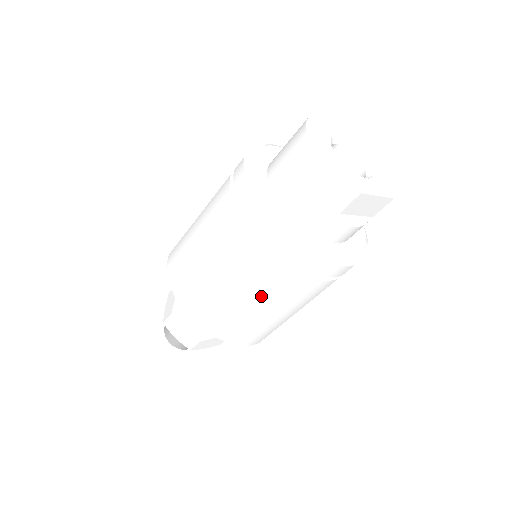
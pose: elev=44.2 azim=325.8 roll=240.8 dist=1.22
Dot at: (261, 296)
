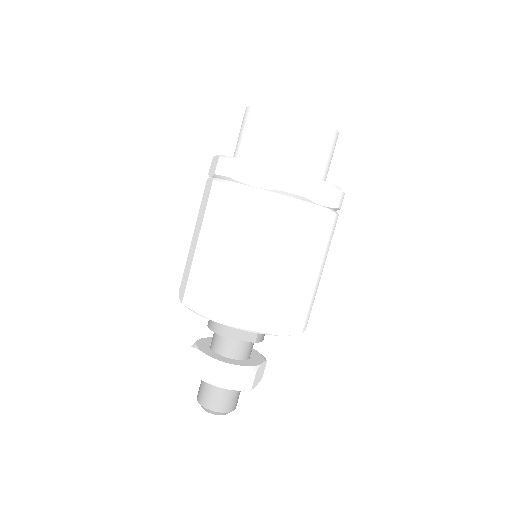
Dot at: (235, 239)
